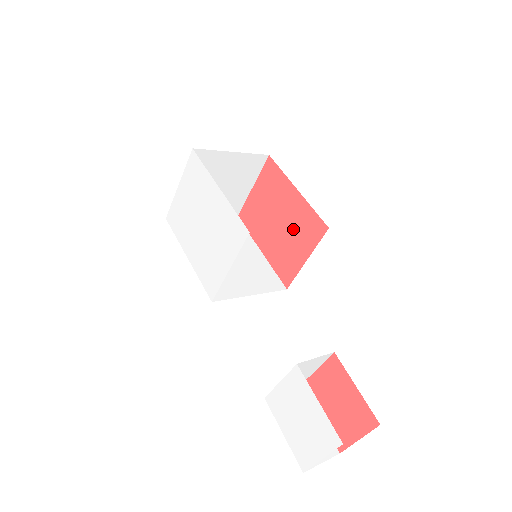
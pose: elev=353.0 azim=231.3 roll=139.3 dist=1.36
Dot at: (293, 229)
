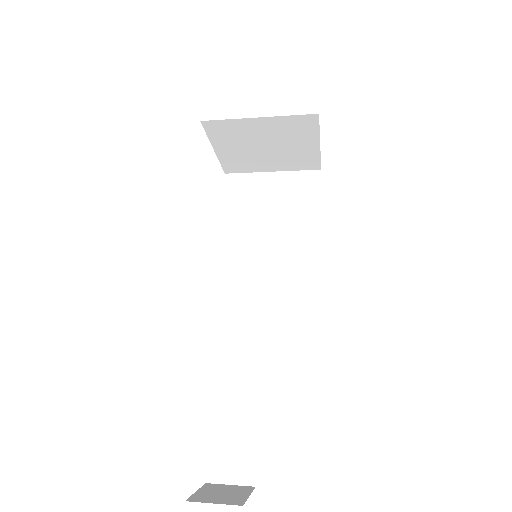
Dot at: occluded
